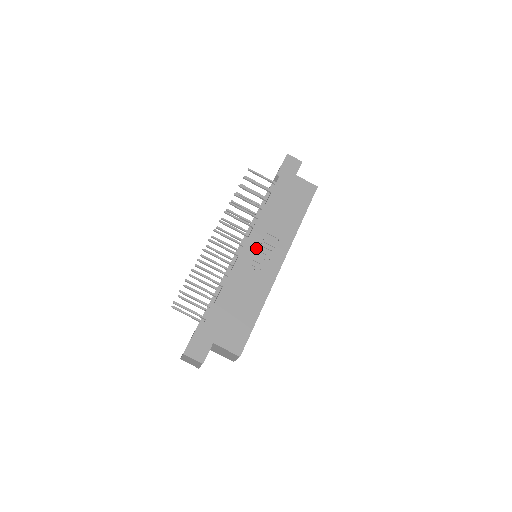
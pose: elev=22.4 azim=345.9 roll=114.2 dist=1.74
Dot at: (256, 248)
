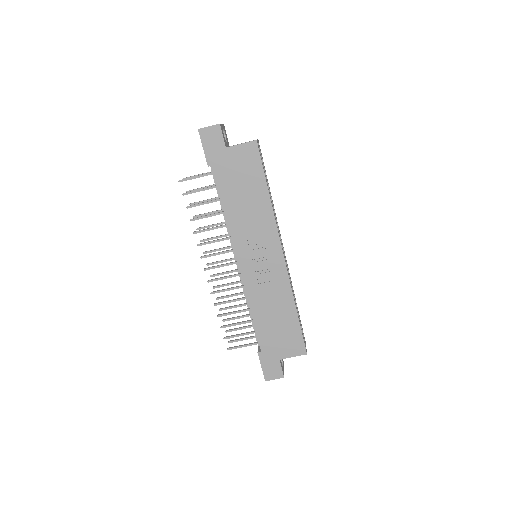
Dot at: (250, 260)
